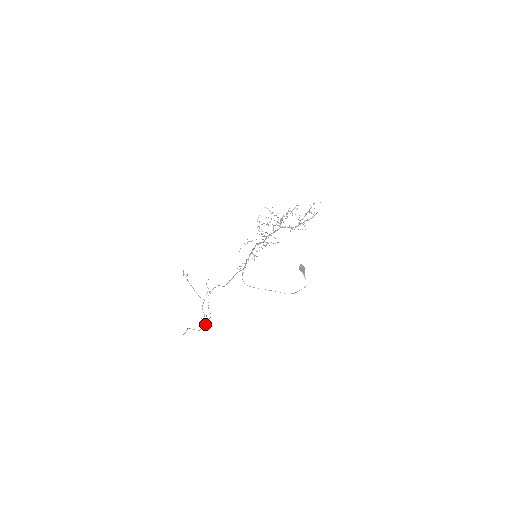
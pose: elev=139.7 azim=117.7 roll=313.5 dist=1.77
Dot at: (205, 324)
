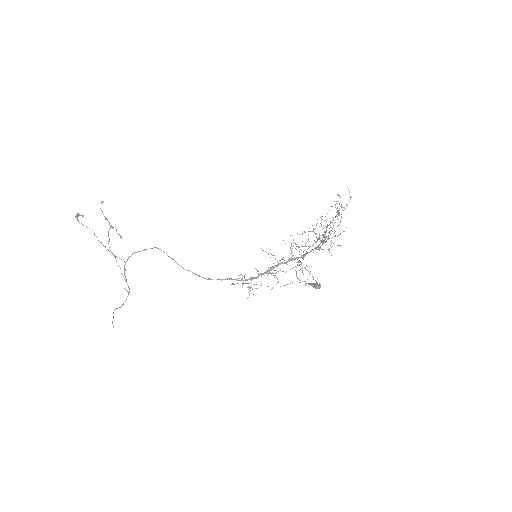
Dot at: occluded
